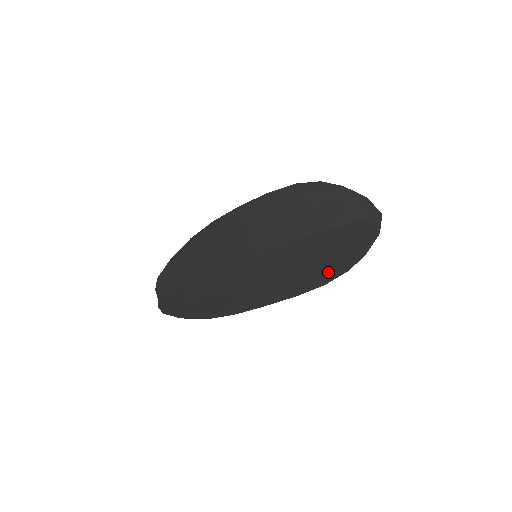
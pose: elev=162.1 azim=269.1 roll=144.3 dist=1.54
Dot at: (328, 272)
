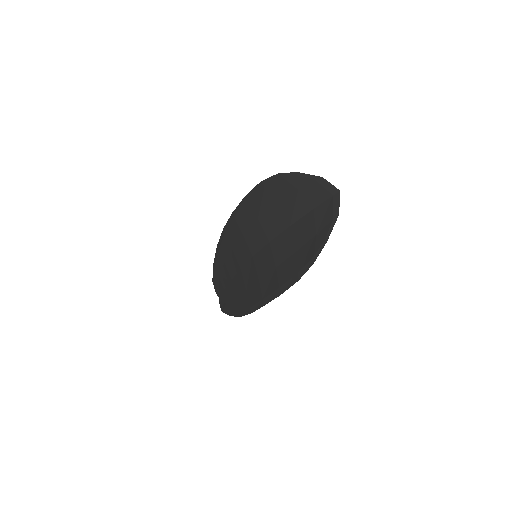
Dot at: (299, 267)
